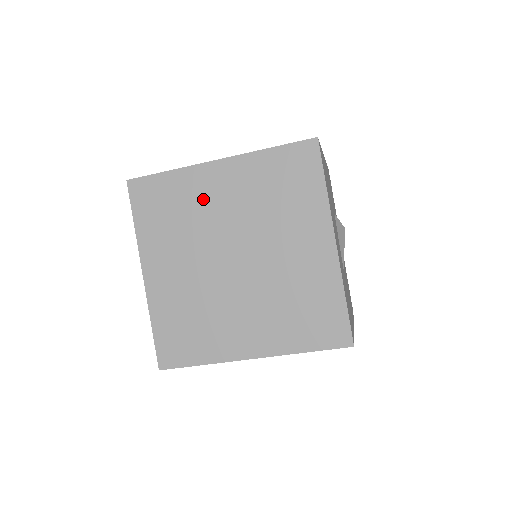
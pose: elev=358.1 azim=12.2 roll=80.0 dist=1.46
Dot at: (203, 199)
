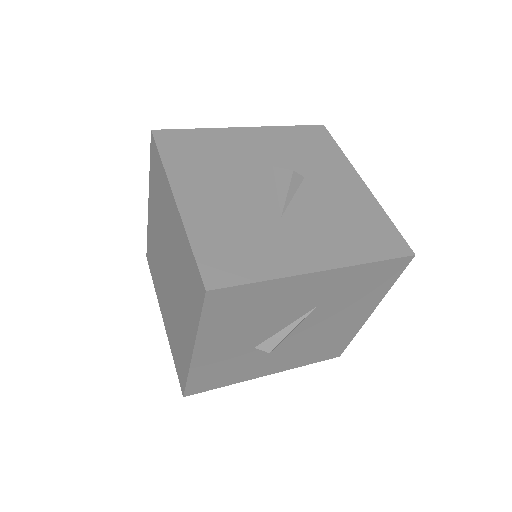
Dot at: (154, 237)
